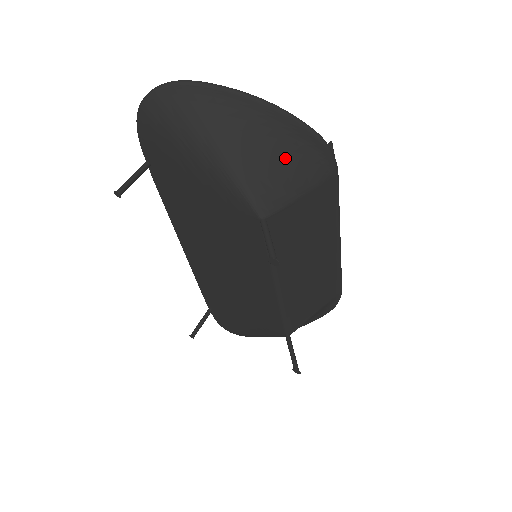
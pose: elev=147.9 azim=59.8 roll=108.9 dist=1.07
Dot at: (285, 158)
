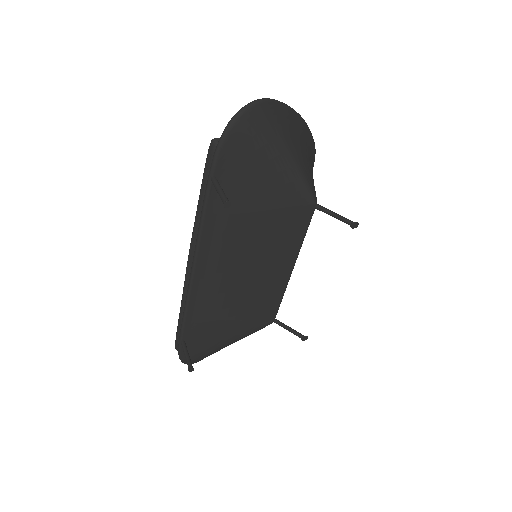
Dot at: (308, 159)
